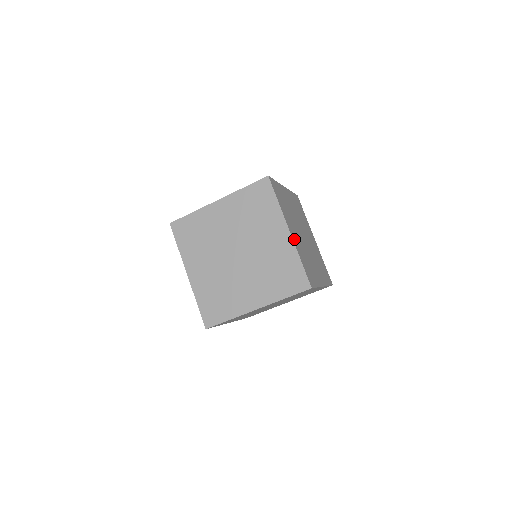
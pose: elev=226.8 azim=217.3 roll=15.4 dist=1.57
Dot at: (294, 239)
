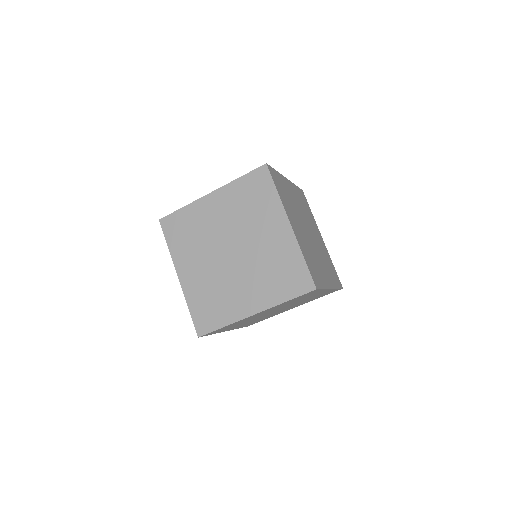
Dot at: (296, 234)
